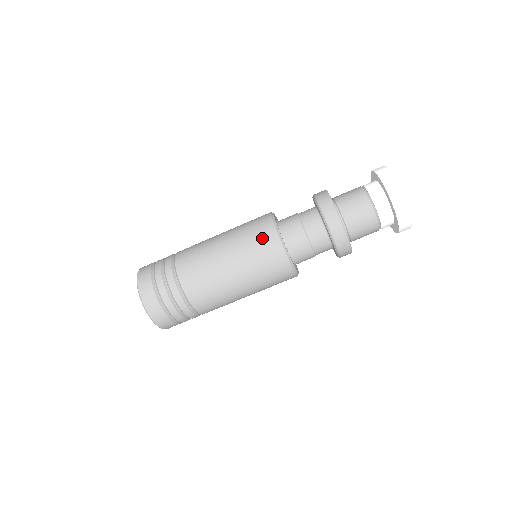
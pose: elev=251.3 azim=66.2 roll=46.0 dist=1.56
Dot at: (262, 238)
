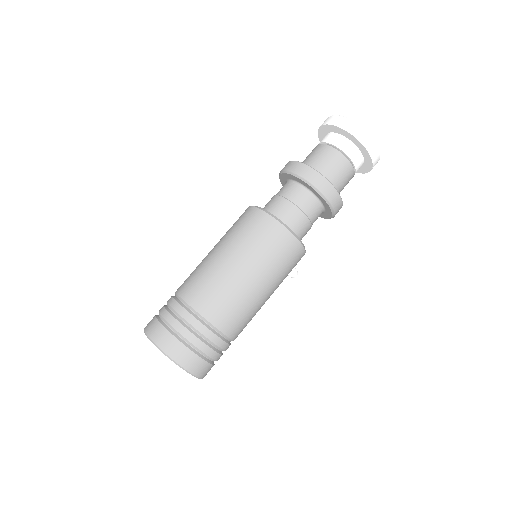
Dot at: (241, 218)
